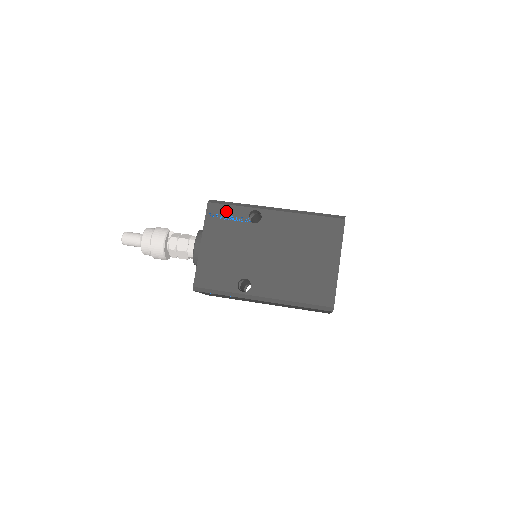
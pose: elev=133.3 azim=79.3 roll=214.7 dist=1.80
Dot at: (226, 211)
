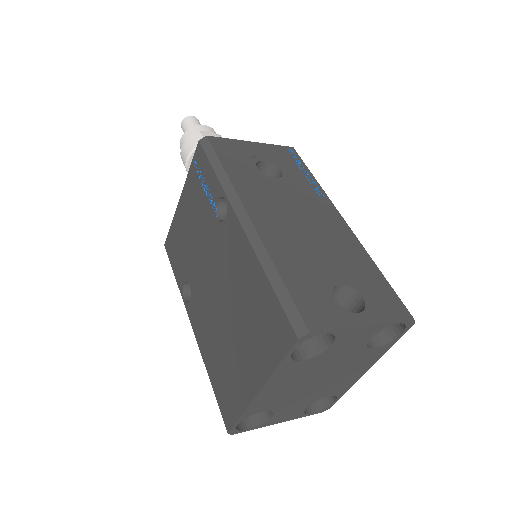
Dot at: (205, 171)
